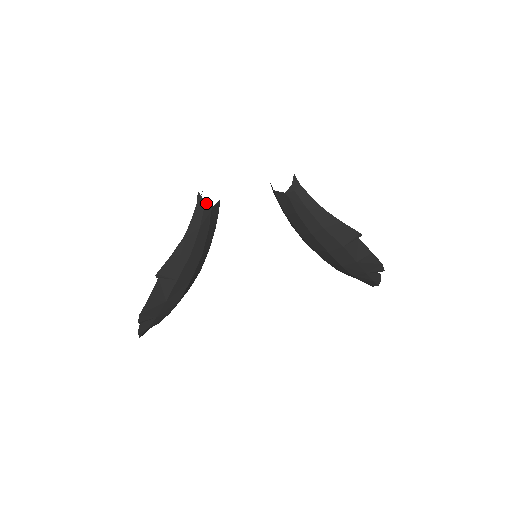
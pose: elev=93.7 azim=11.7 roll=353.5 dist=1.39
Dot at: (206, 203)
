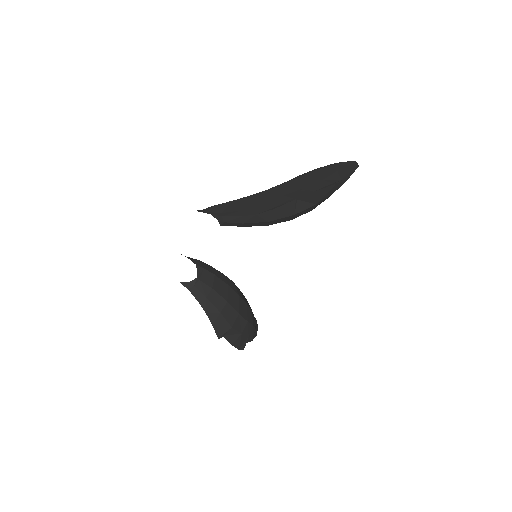
Dot at: (192, 282)
